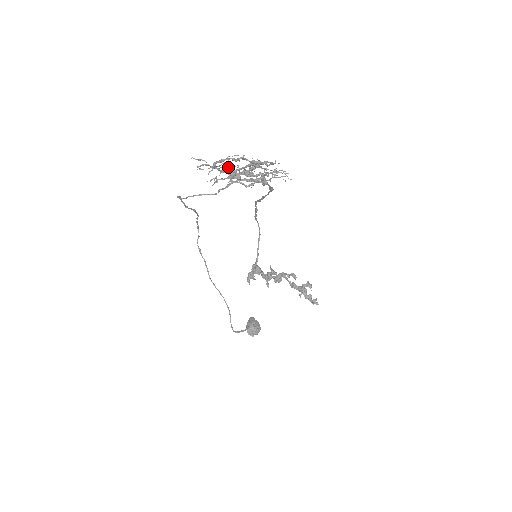
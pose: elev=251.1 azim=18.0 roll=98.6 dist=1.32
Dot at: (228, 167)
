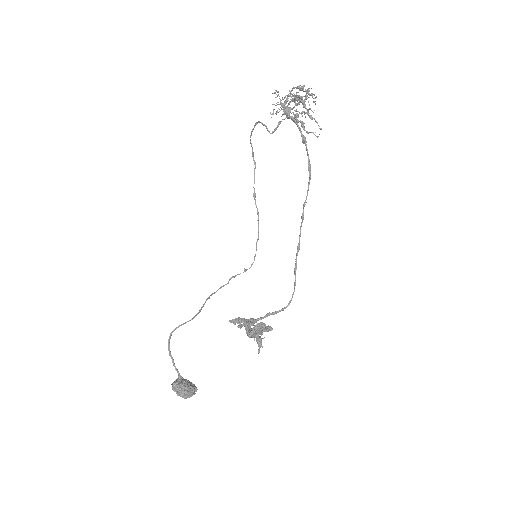
Dot at: occluded
